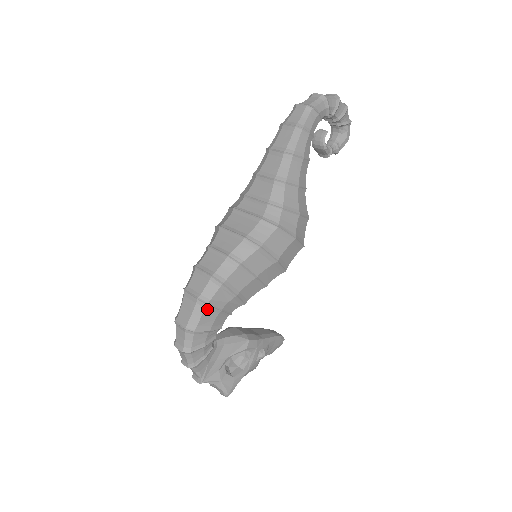
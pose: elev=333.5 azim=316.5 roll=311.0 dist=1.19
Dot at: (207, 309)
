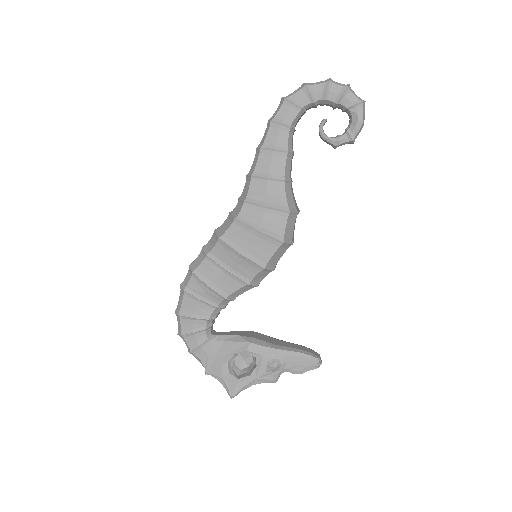
Dot at: (186, 295)
